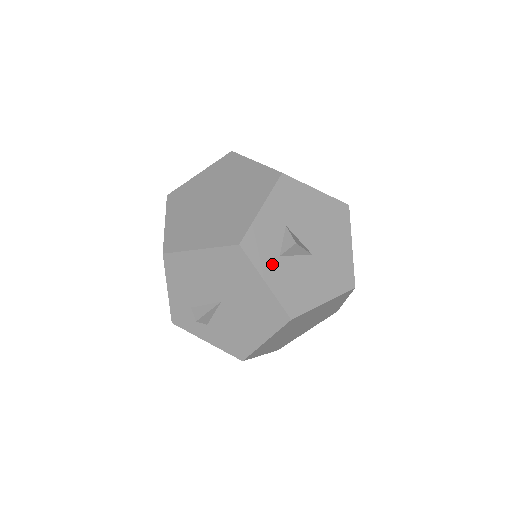
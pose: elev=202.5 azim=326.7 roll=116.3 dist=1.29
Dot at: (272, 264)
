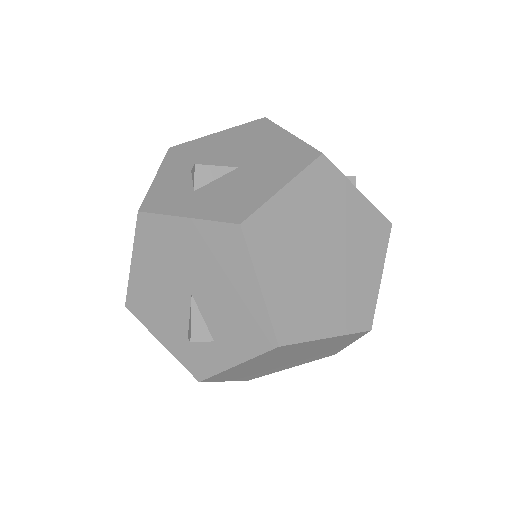
Dot at: (187, 201)
